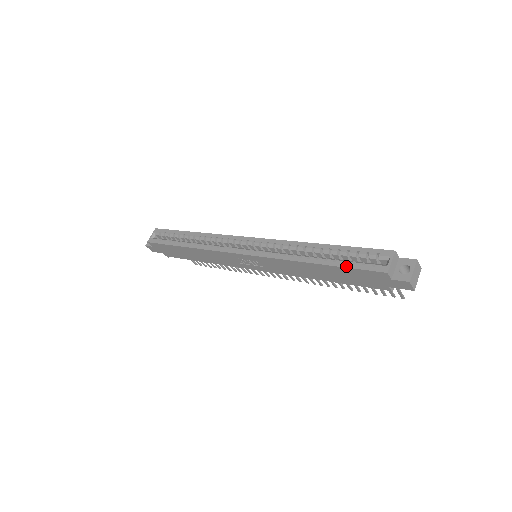
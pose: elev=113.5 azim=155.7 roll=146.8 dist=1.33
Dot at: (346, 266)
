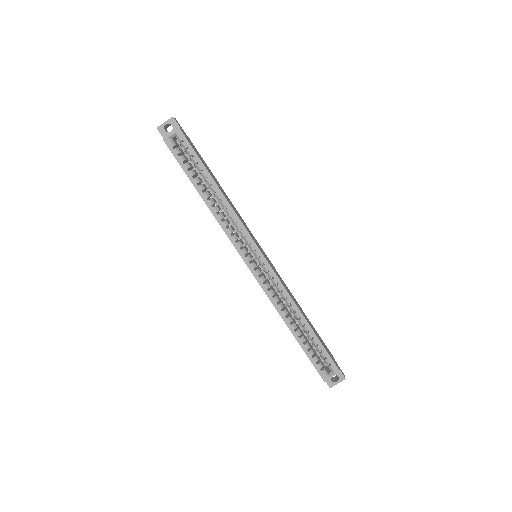
Dot at: (307, 355)
